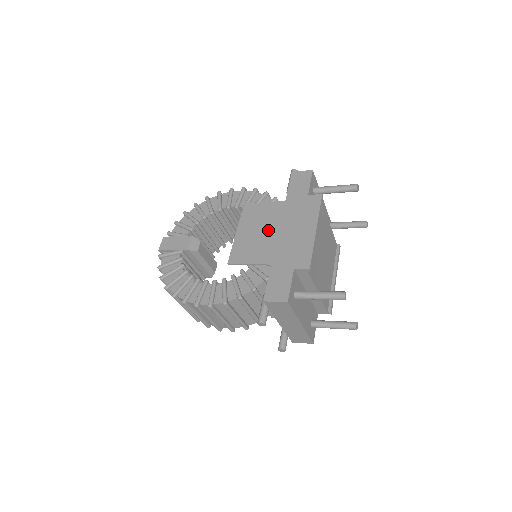
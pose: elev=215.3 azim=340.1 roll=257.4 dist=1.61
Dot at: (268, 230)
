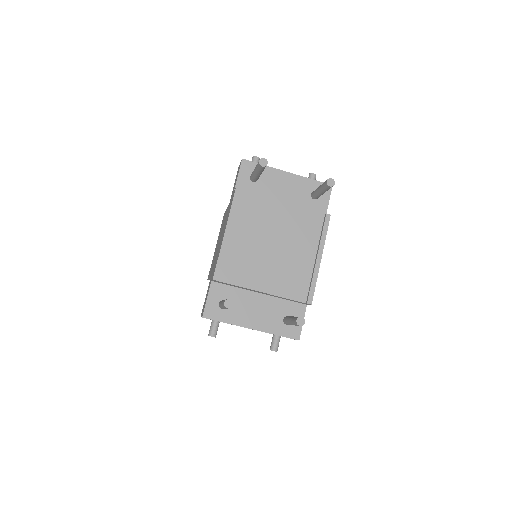
Dot at: (219, 240)
